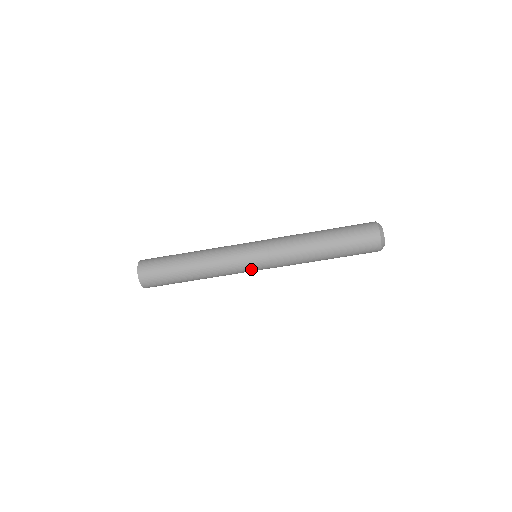
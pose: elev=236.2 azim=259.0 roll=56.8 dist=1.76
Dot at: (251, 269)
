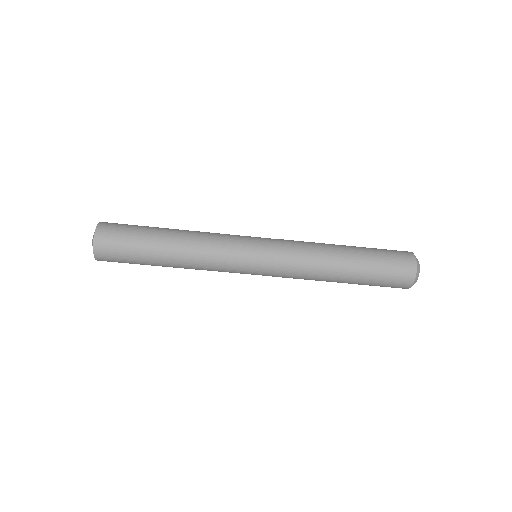
Dot at: (248, 262)
